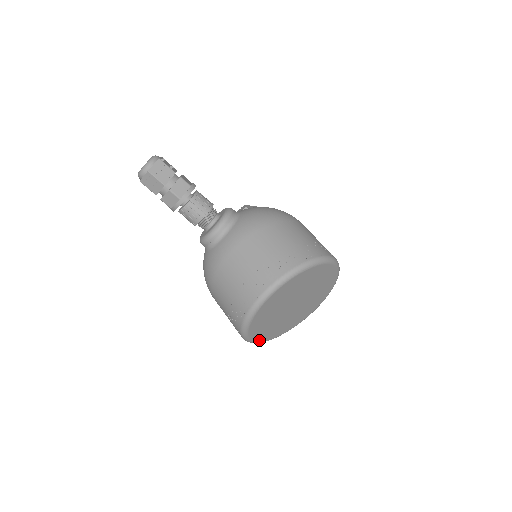
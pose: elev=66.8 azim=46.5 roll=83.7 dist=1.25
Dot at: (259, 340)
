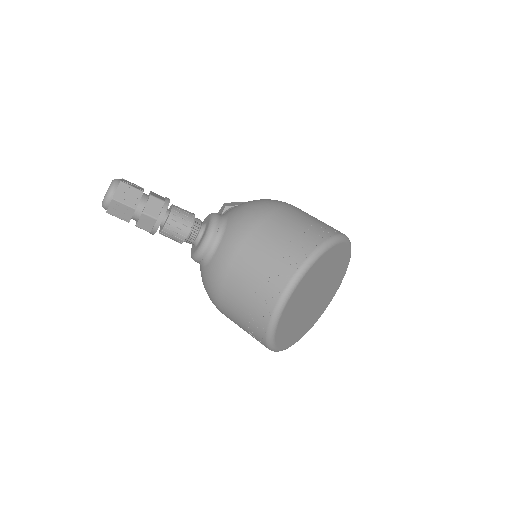
Dot at: (287, 346)
